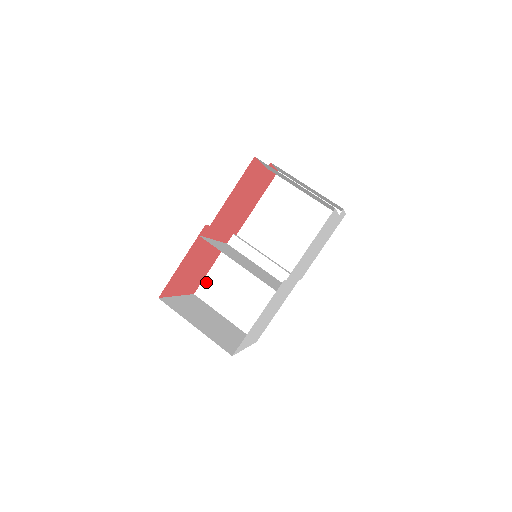
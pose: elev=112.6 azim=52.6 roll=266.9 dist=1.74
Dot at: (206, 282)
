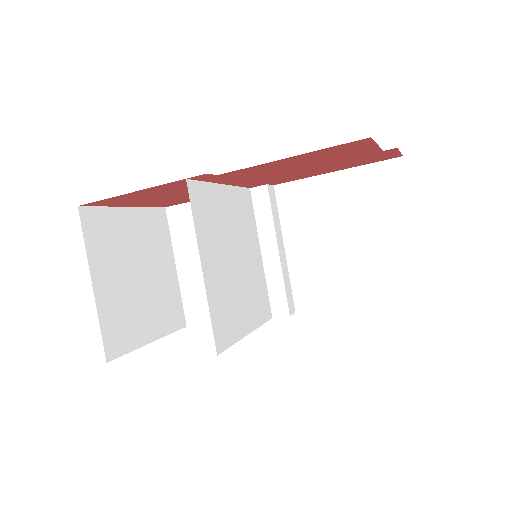
Dot at: (189, 208)
